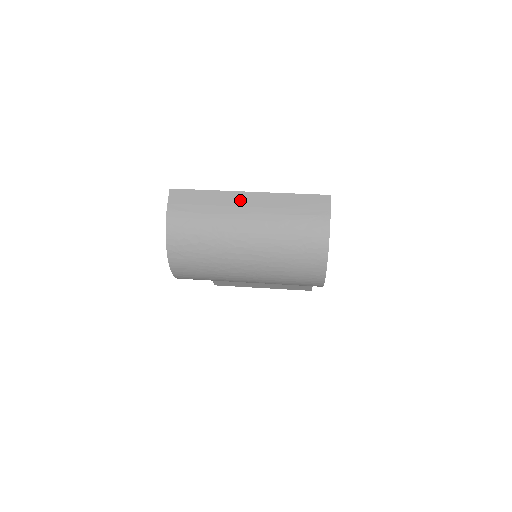
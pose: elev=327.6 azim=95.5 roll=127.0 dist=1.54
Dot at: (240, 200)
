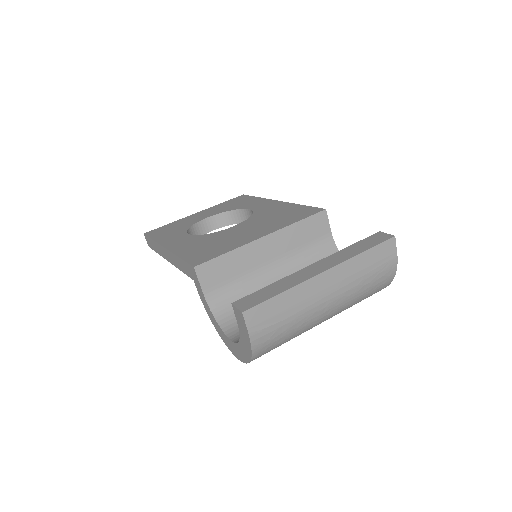
Dot at: (319, 285)
